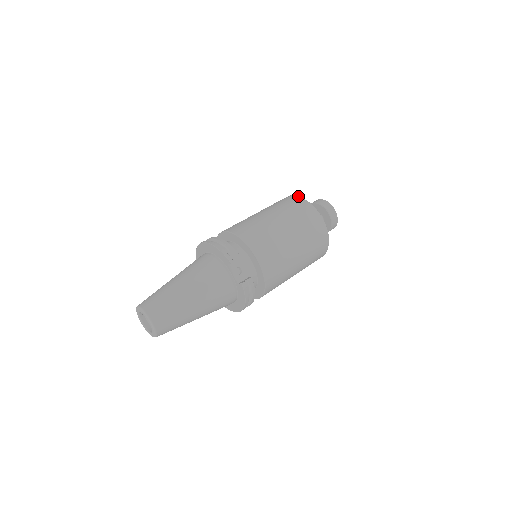
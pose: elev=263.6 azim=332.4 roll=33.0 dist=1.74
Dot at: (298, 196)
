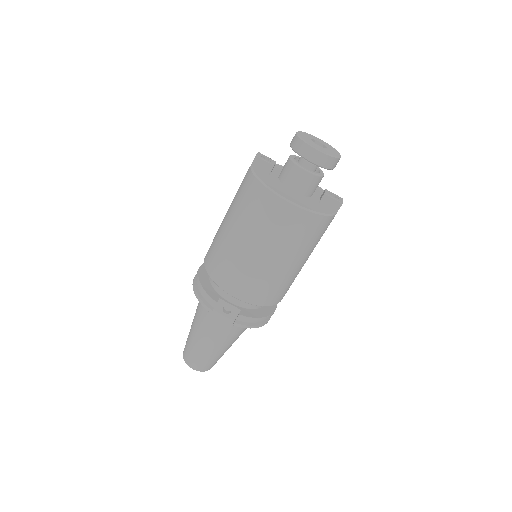
Dot at: (251, 172)
